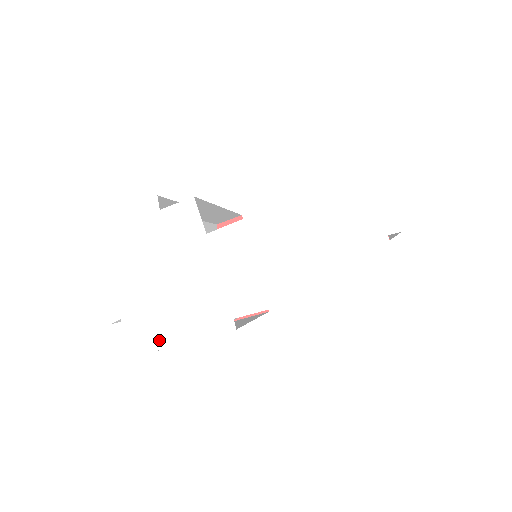
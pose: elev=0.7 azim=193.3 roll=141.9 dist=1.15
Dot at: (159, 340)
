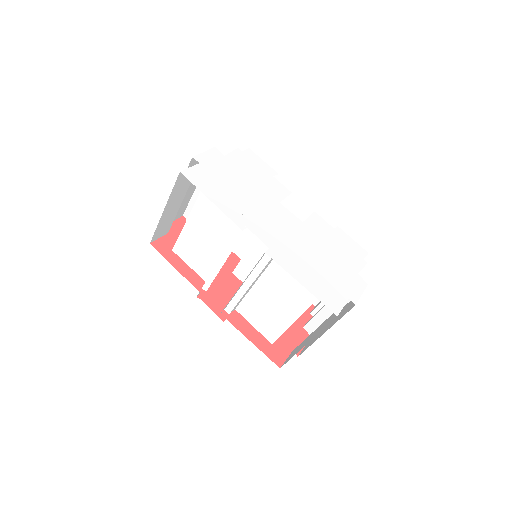
Dot at: (203, 187)
